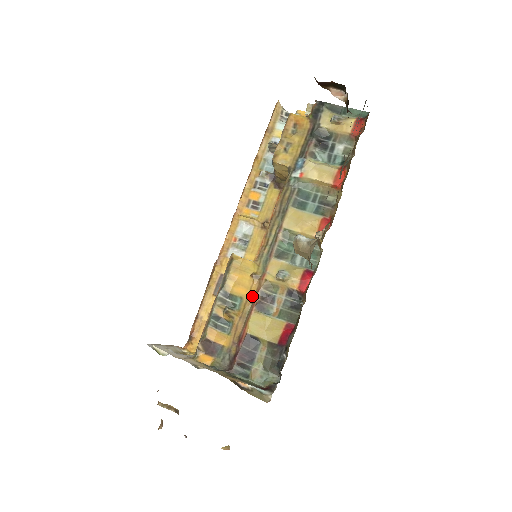
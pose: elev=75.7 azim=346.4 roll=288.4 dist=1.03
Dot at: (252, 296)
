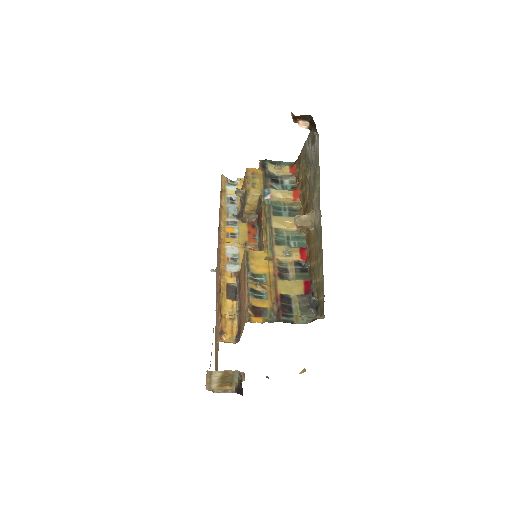
Dot at: (272, 271)
